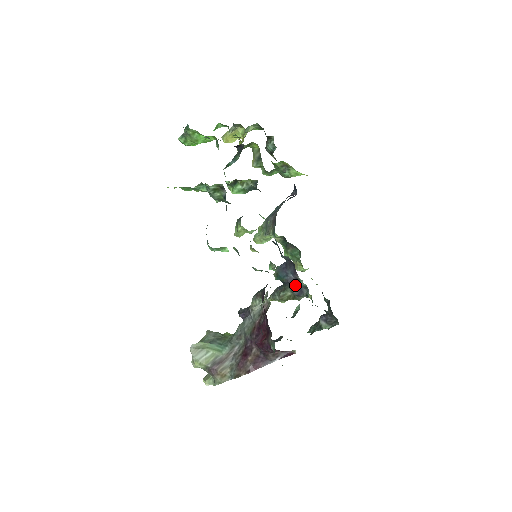
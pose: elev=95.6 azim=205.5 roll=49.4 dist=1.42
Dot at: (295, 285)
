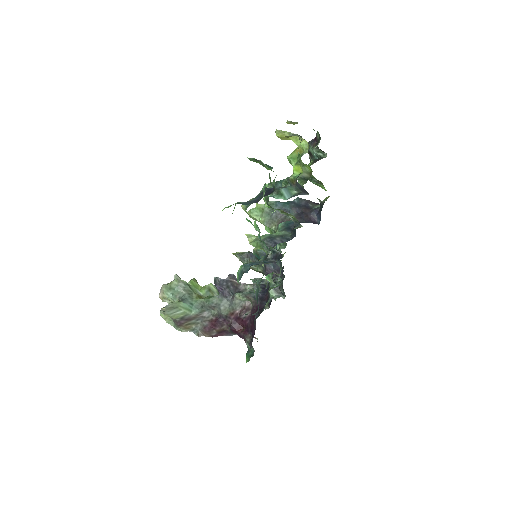
Dot at: occluded
